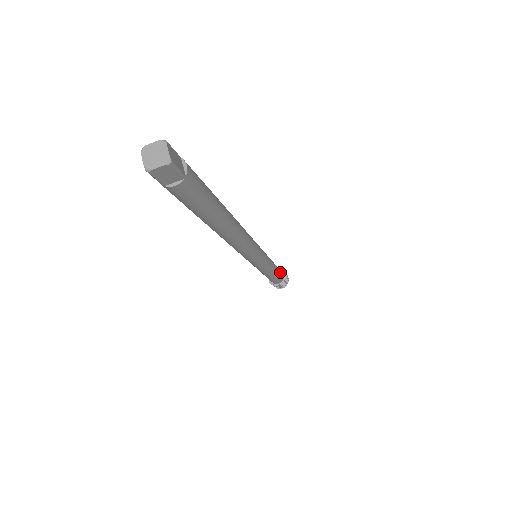
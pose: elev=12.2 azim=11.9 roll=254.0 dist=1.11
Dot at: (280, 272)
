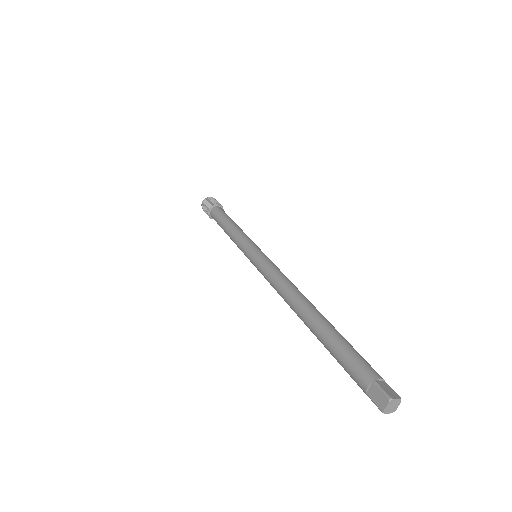
Dot at: (227, 215)
